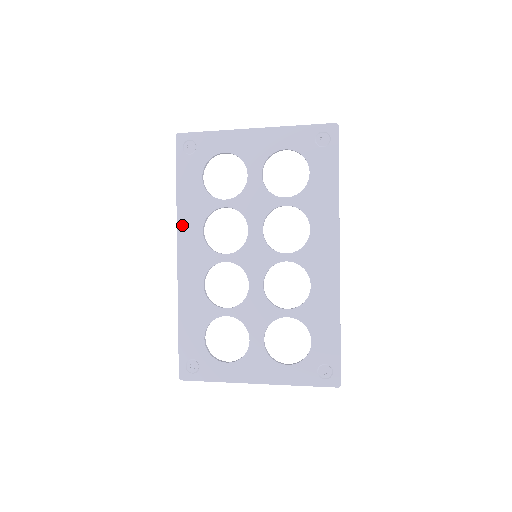
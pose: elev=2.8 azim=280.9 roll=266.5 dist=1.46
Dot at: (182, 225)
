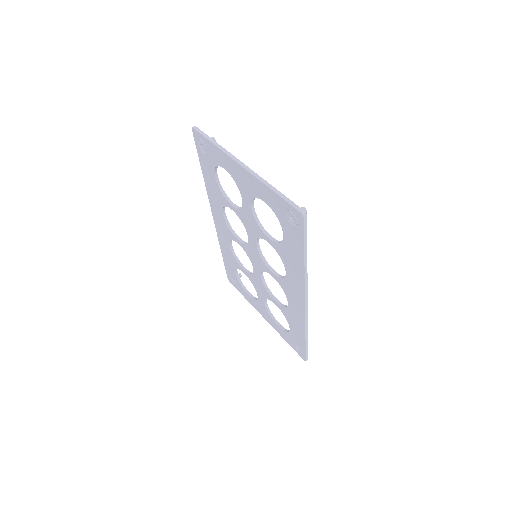
Dot at: (211, 200)
